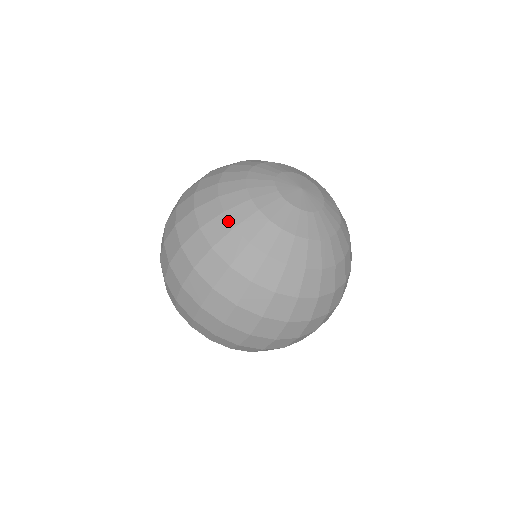
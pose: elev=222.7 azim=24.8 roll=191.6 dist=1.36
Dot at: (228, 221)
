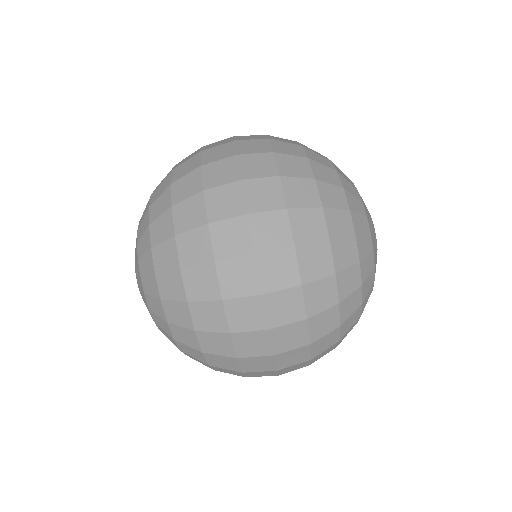
Dot at: (327, 158)
